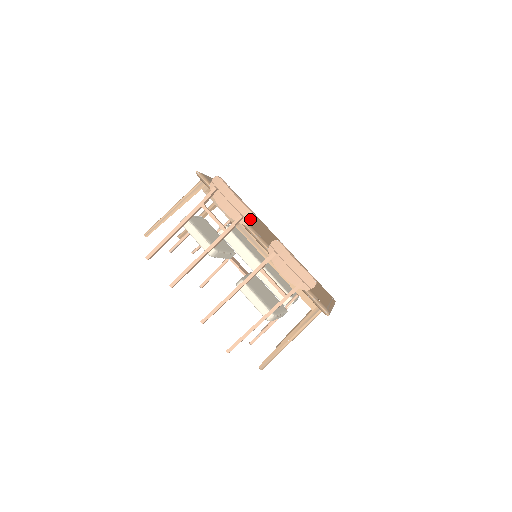
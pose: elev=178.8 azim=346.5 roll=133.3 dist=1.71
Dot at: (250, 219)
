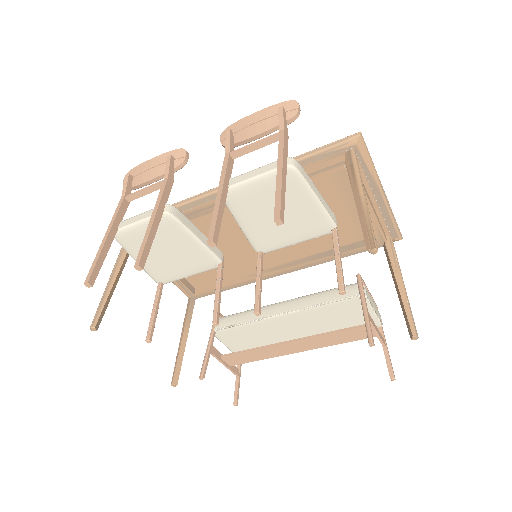
Dot at: (182, 154)
